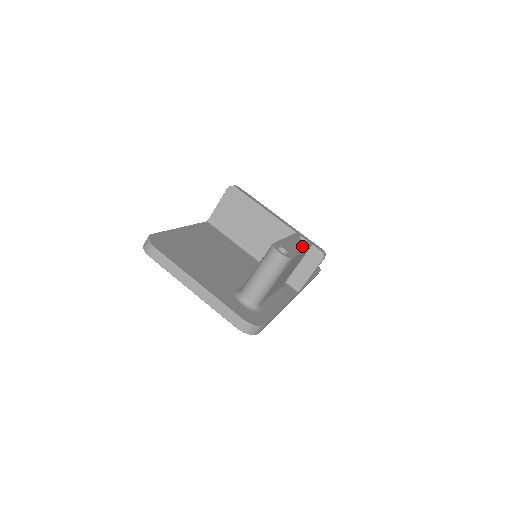
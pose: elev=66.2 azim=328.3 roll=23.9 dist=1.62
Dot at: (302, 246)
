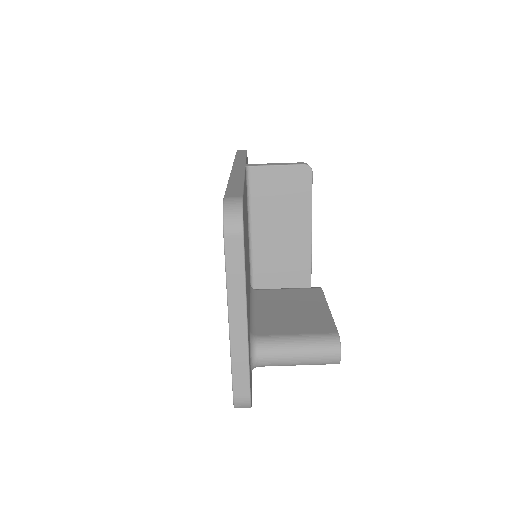
Dot at: occluded
